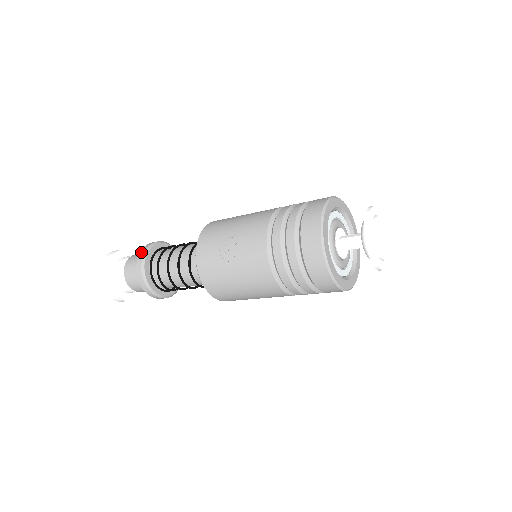
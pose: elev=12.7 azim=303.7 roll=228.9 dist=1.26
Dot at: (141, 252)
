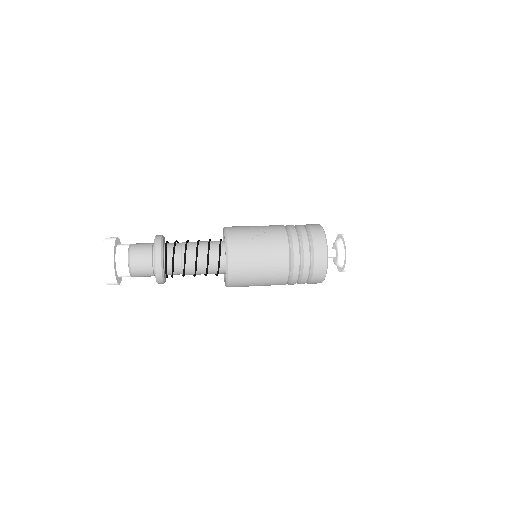
Dot at: (158, 236)
